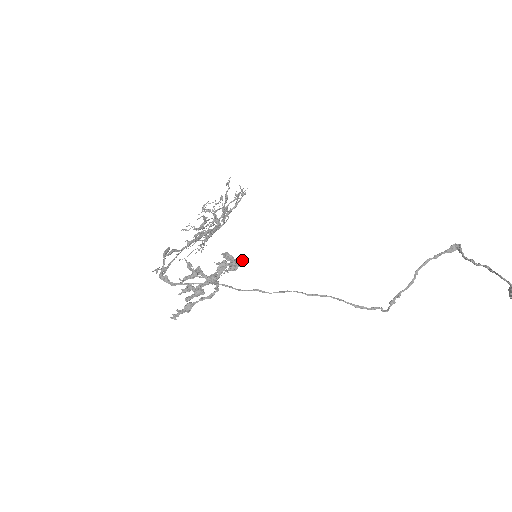
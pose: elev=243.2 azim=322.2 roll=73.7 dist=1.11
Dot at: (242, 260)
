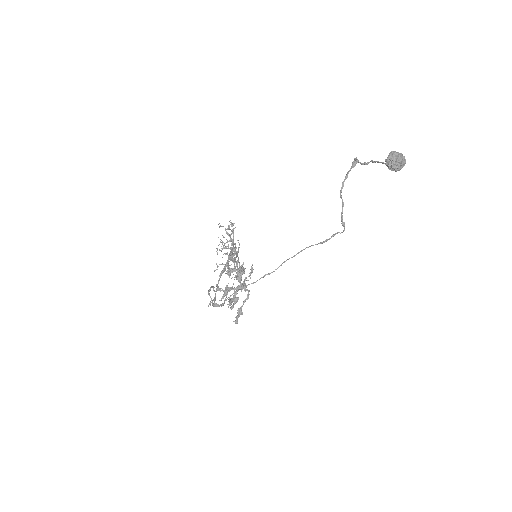
Dot at: (241, 266)
